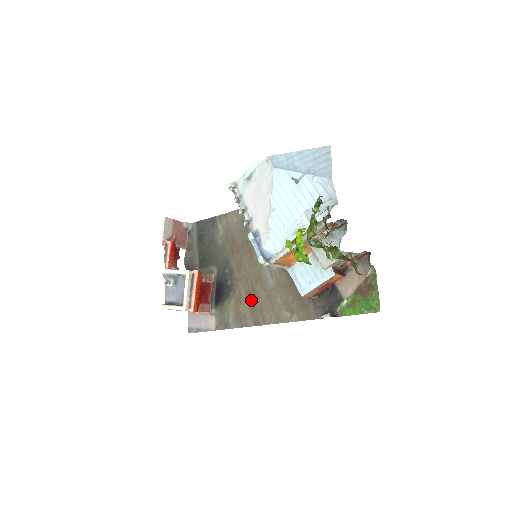
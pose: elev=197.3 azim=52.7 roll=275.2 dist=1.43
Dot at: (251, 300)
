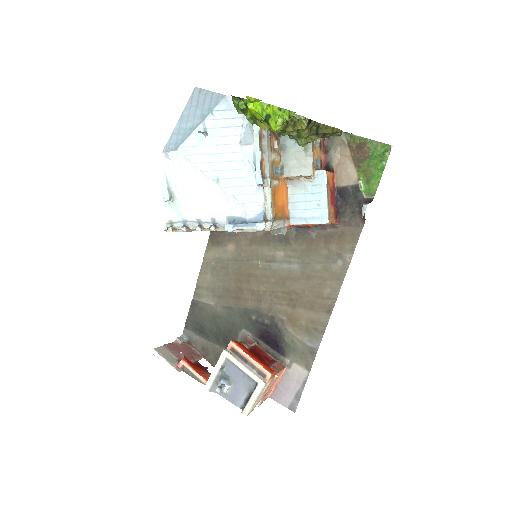
Dot at: (300, 303)
